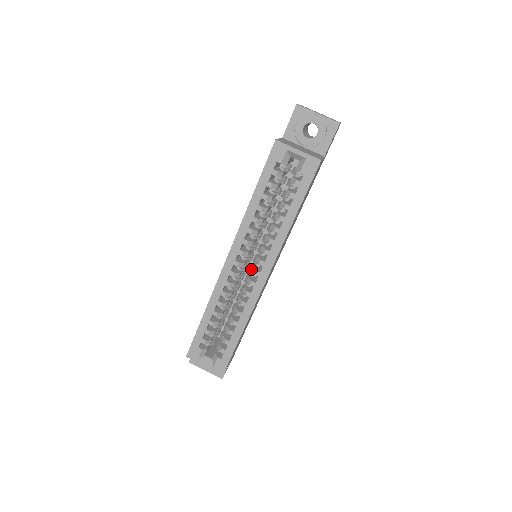
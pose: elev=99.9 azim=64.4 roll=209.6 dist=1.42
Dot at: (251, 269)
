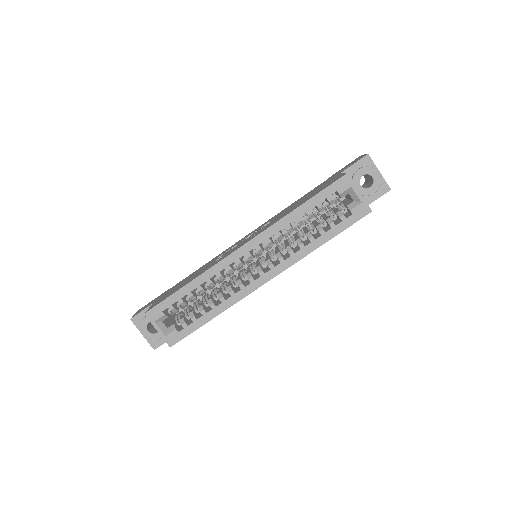
Dot at: (254, 266)
